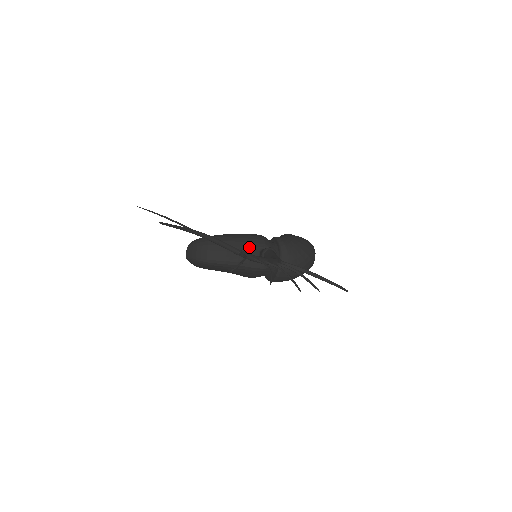
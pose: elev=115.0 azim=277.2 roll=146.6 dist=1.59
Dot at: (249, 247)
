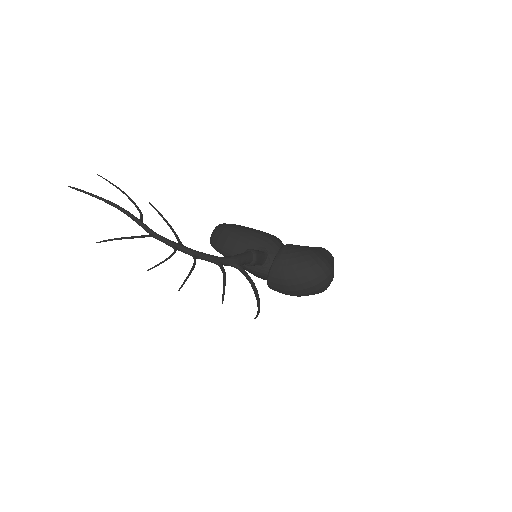
Dot at: (247, 244)
